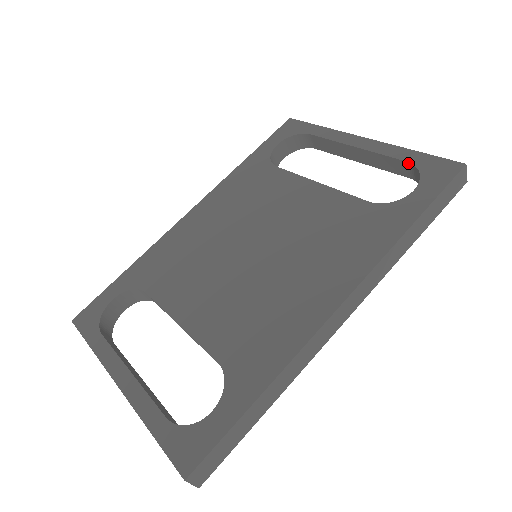
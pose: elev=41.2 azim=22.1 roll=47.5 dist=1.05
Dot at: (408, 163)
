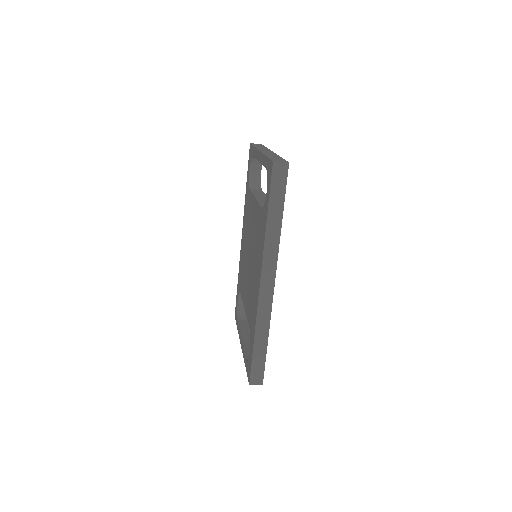
Dot at: (266, 168)
